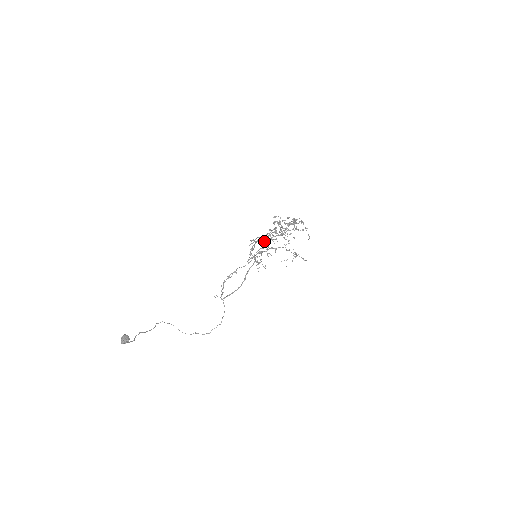
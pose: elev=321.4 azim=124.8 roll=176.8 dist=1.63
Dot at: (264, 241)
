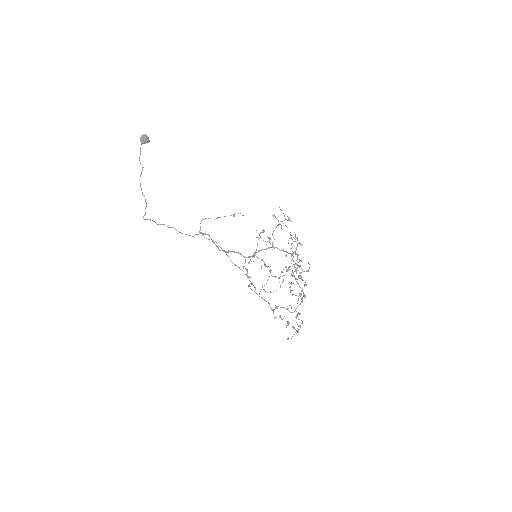
Dot at: occluded
